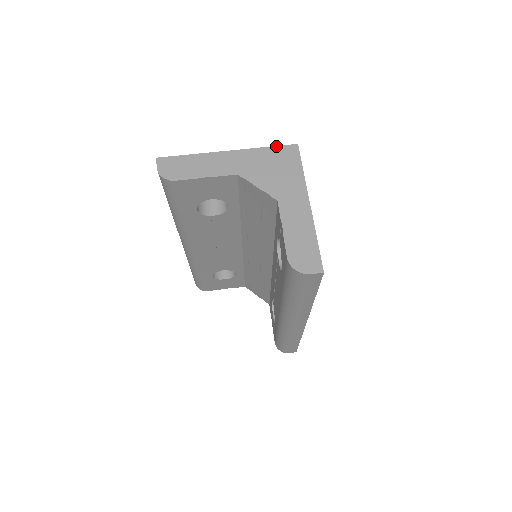
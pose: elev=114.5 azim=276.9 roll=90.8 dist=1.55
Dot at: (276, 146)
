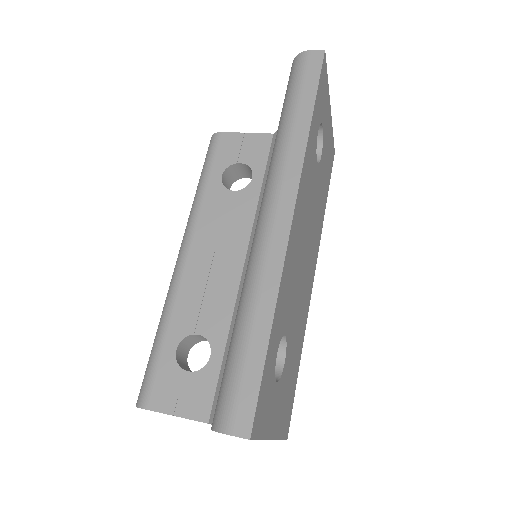
Dot at: occluded
